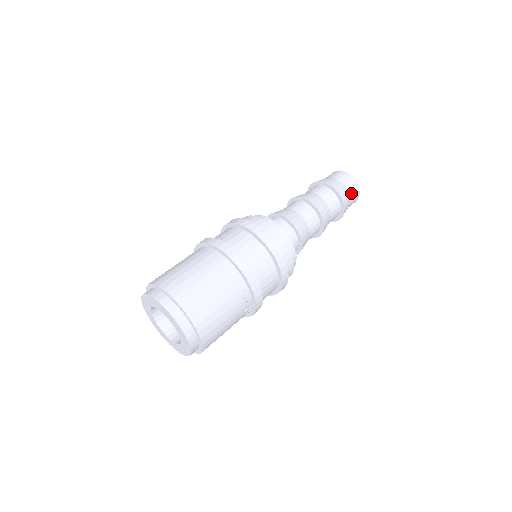
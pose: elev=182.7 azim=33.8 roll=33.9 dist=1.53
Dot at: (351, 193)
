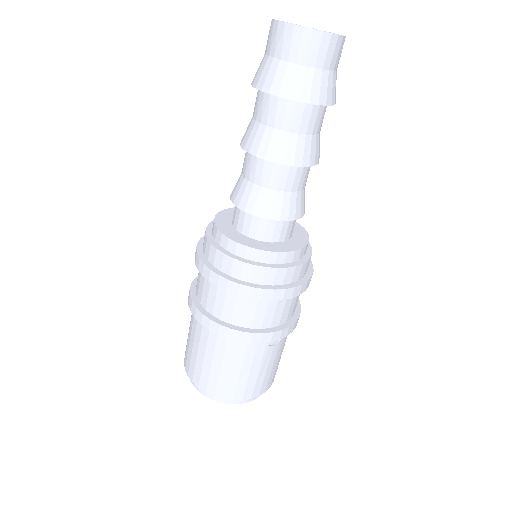
Dot at: (325, 63)
